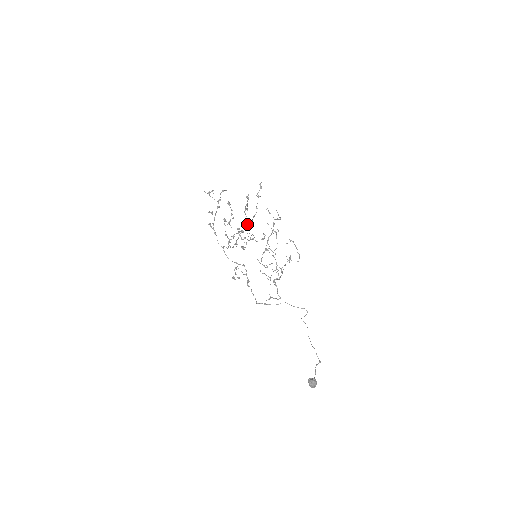
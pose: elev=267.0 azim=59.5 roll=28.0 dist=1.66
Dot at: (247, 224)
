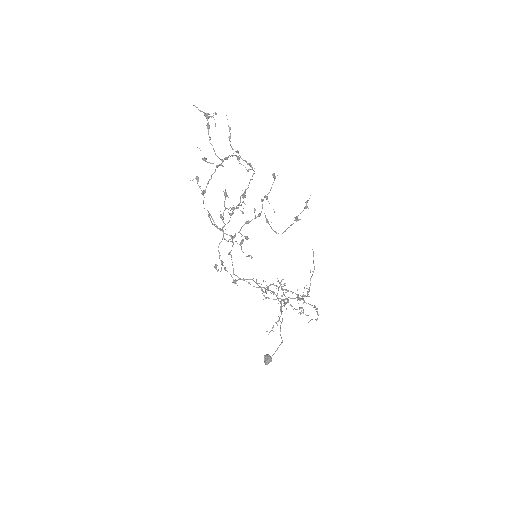
Dot at: (259, 215)
